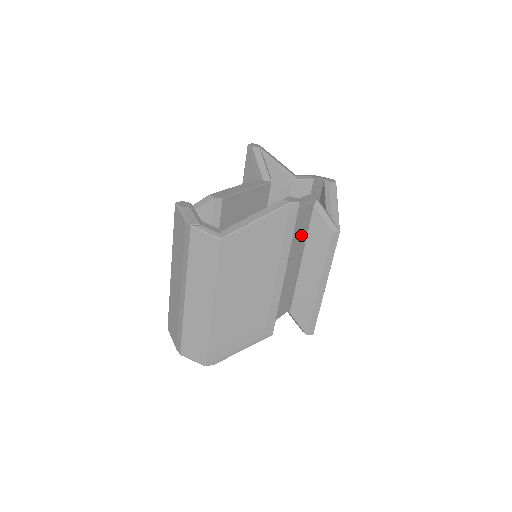
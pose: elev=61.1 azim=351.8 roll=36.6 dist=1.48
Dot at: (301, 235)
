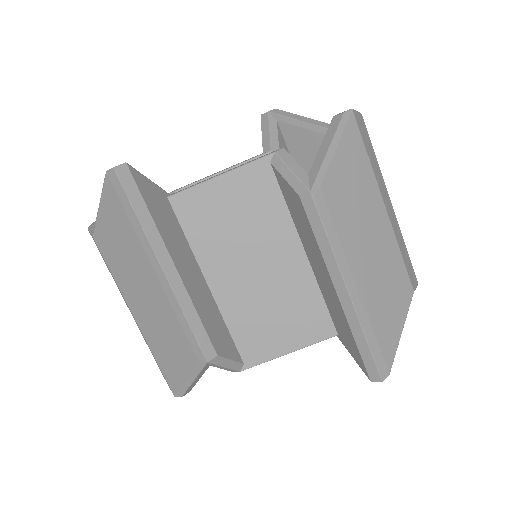
Dot at: (269, 213)
